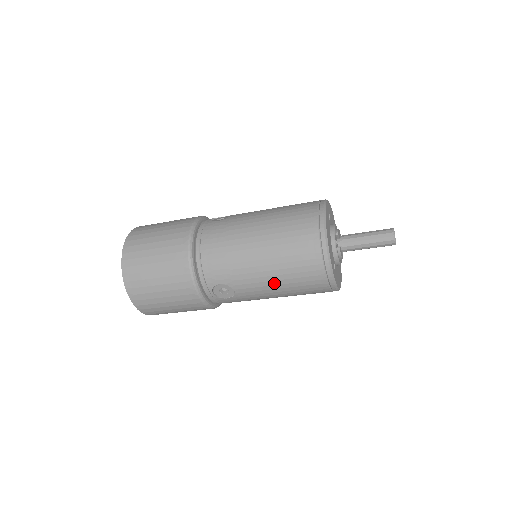
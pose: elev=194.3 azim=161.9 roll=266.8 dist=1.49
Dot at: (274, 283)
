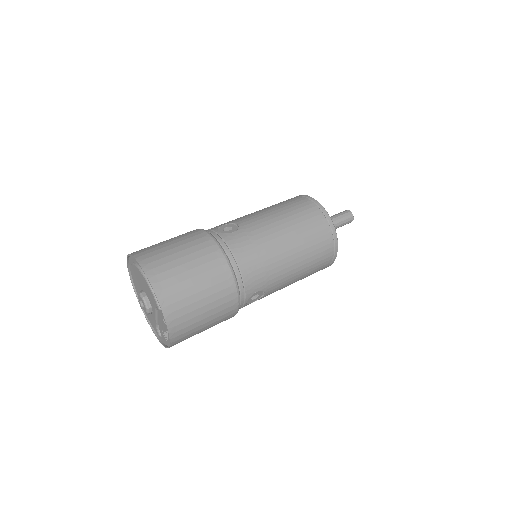
Dot at: (297, 276)
